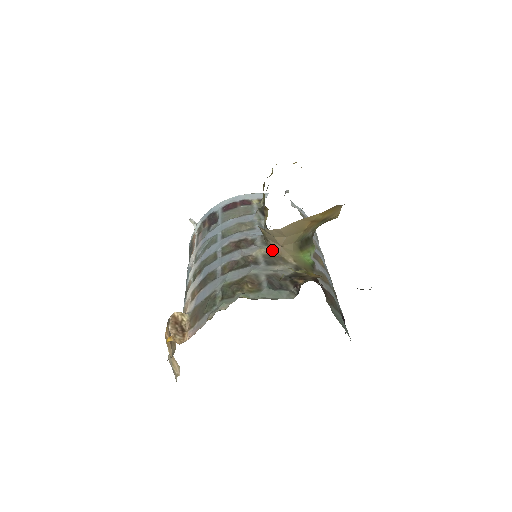
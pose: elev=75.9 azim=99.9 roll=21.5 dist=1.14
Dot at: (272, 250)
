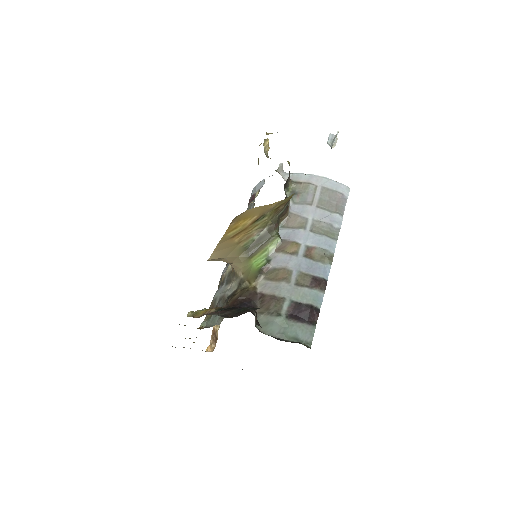
Dot at: occluded
